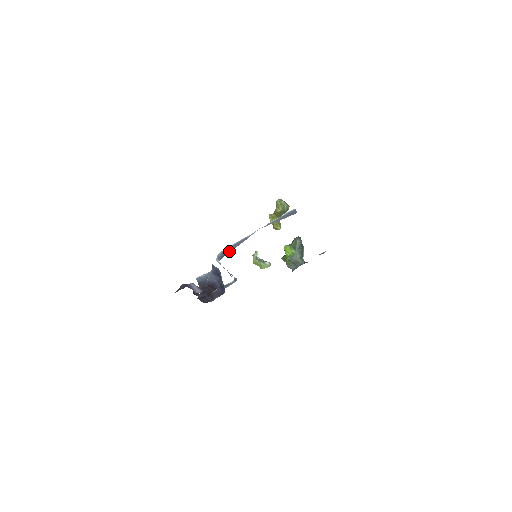
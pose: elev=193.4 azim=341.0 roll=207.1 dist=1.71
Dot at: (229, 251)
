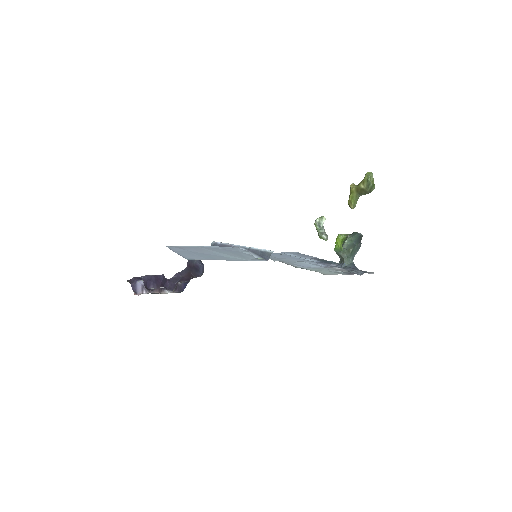
Dot at: occluded
